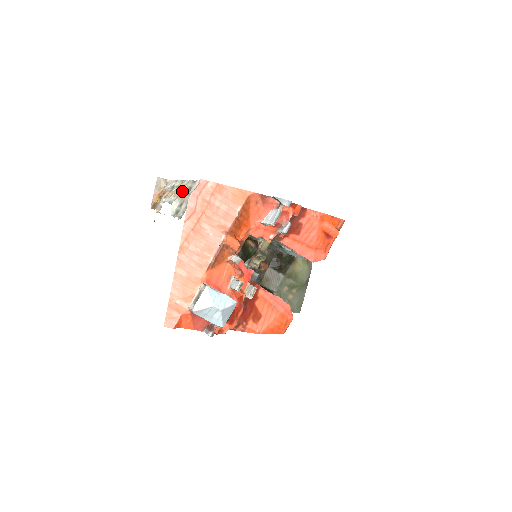
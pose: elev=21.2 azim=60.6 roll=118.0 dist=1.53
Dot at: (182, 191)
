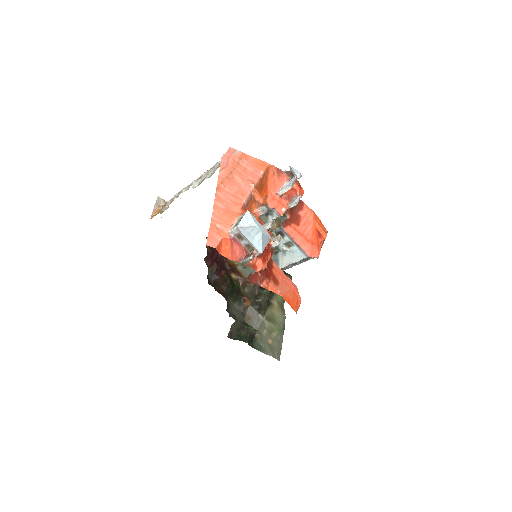
Dot at: occluded
